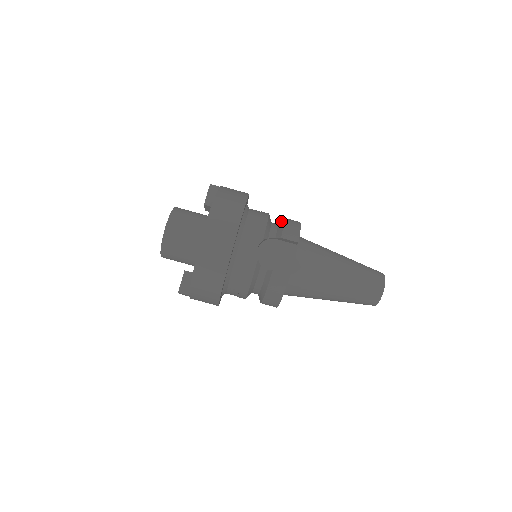
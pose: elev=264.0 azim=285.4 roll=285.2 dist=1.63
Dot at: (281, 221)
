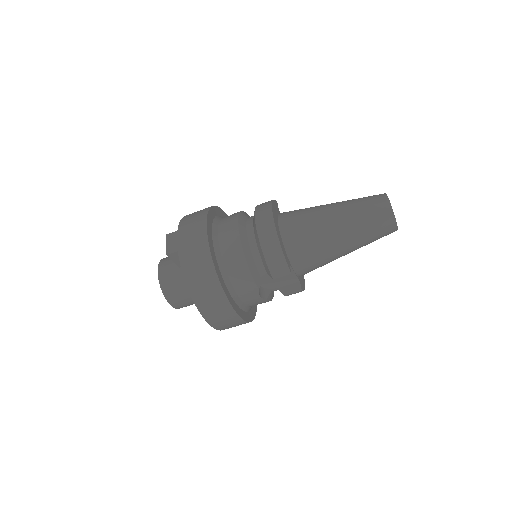
Dot at: (258, 246)
